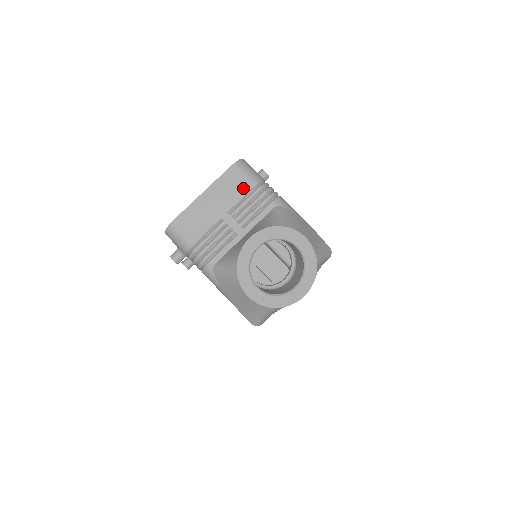
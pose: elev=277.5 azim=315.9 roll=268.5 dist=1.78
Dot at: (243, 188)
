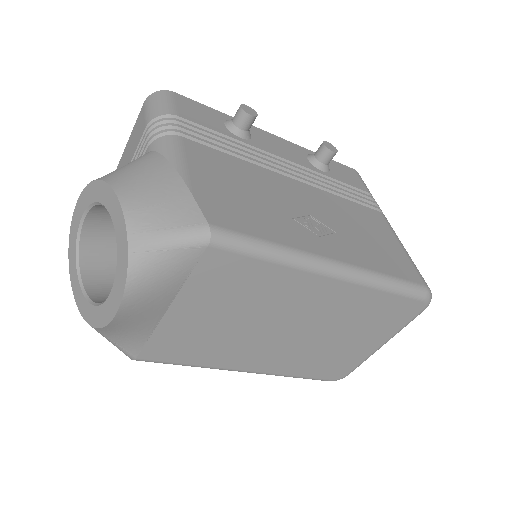
Dot at: (140, 133)
